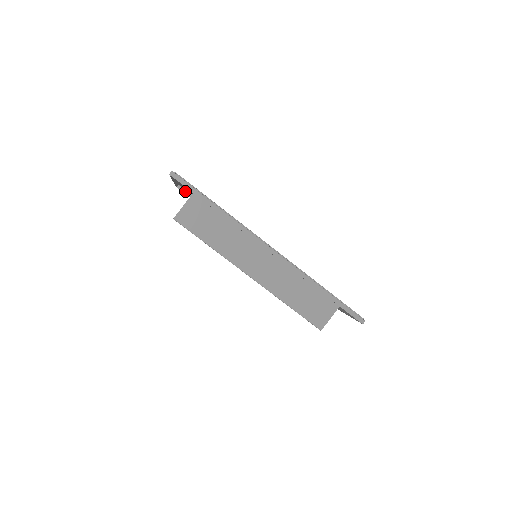
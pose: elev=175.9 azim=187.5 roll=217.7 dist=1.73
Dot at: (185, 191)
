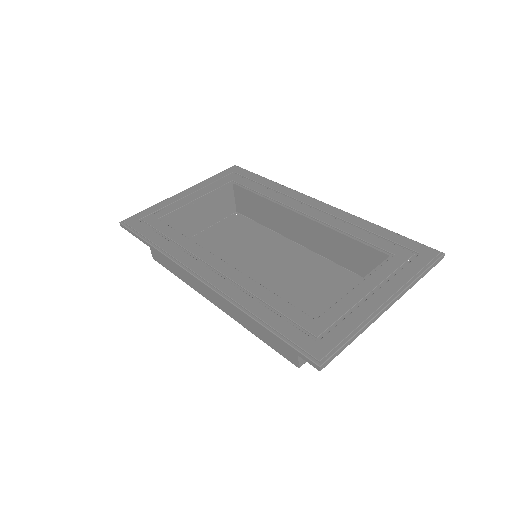
Dot at: occluded
